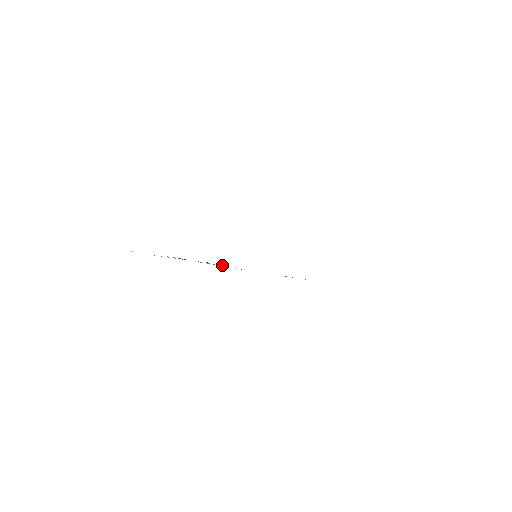
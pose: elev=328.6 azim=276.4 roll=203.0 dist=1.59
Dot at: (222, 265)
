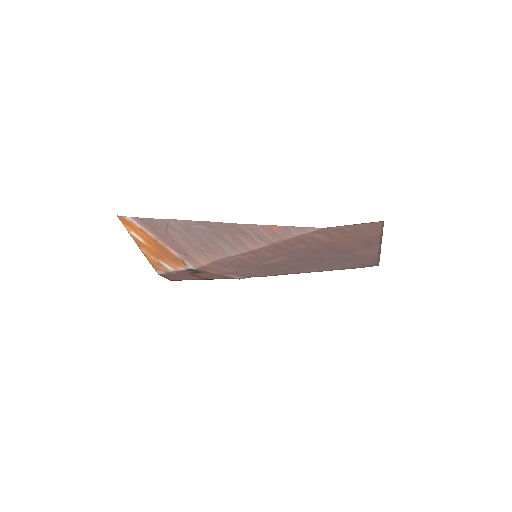
Dot at: (218, 246)
